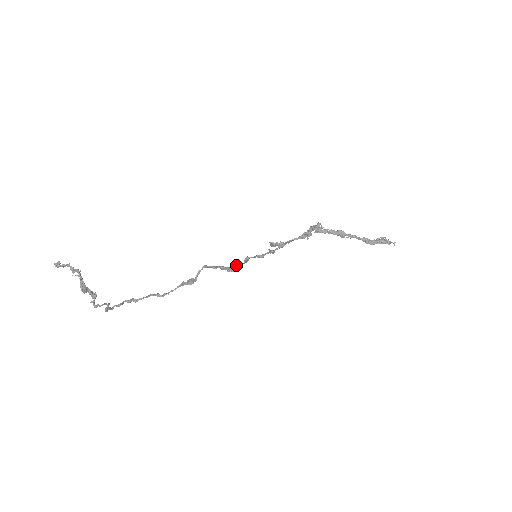
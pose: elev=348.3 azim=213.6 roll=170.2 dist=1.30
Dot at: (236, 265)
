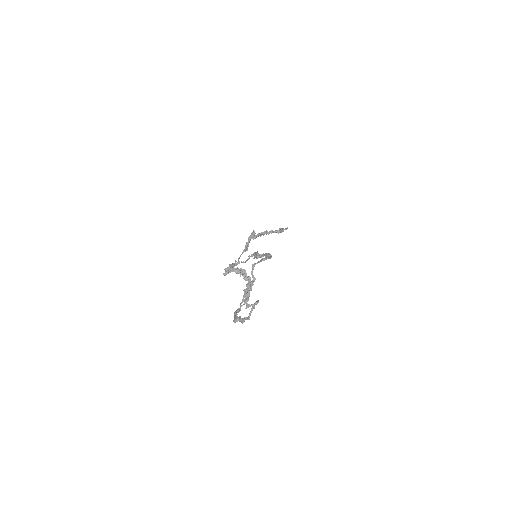
Dot at: (267, 254)
